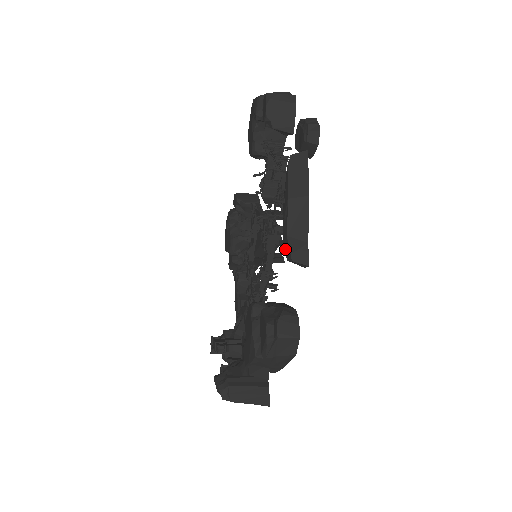
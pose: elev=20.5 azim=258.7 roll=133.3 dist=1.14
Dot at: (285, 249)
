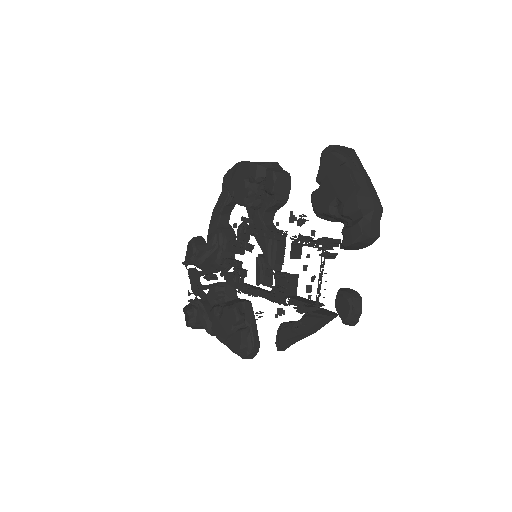
Dot at: (279, 340)
